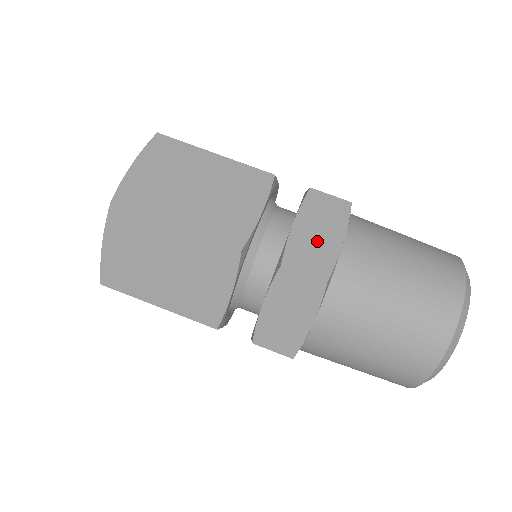
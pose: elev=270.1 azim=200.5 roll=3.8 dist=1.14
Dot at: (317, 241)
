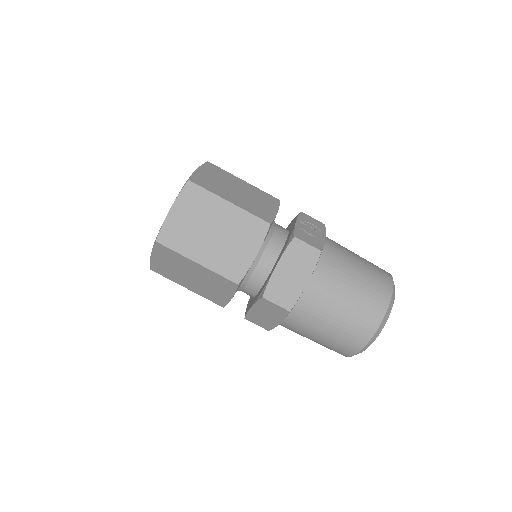
Dot at: (290, 281)
